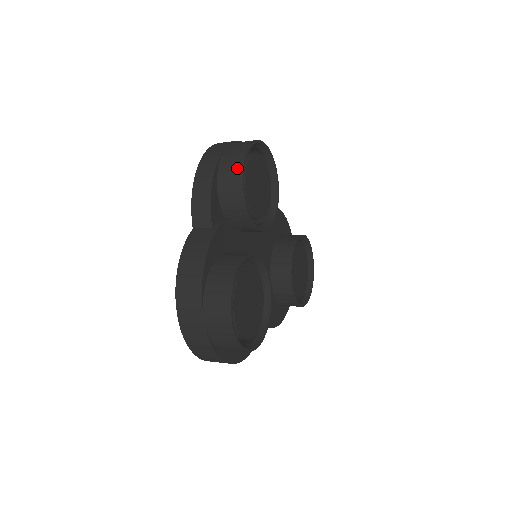
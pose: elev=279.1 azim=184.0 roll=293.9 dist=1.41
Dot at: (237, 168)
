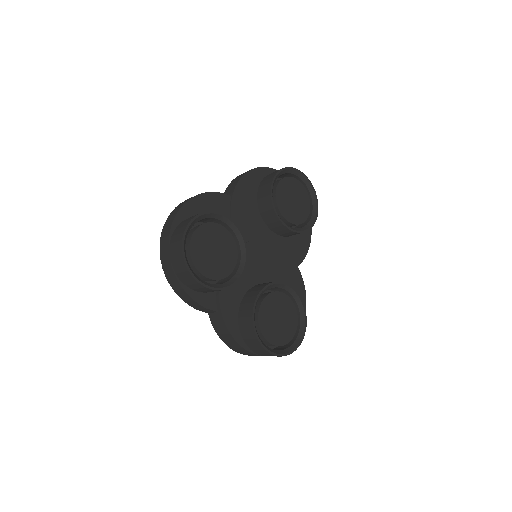
Dot at: (193, 282)
